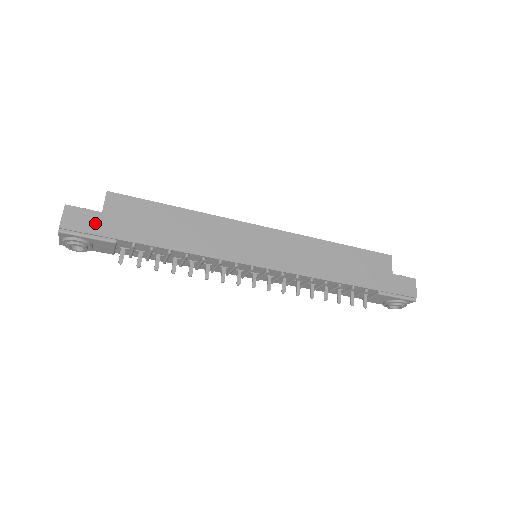
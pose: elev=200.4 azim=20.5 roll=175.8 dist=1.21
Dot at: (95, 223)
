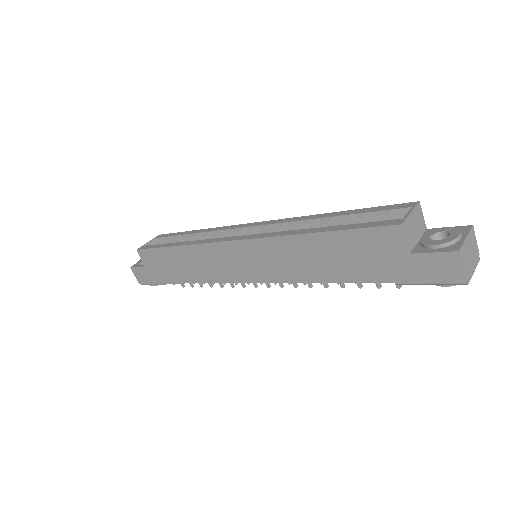
Dot at: (148, 275)
